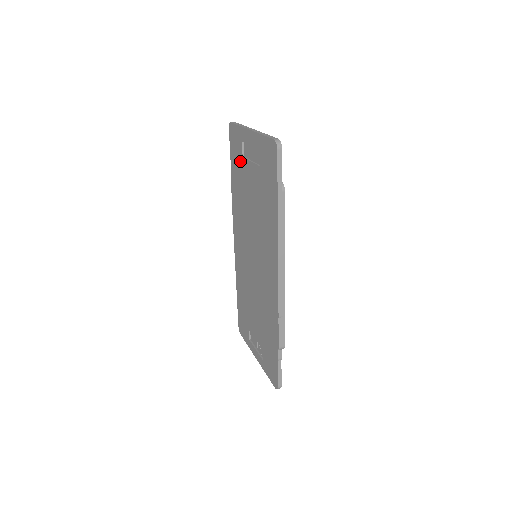
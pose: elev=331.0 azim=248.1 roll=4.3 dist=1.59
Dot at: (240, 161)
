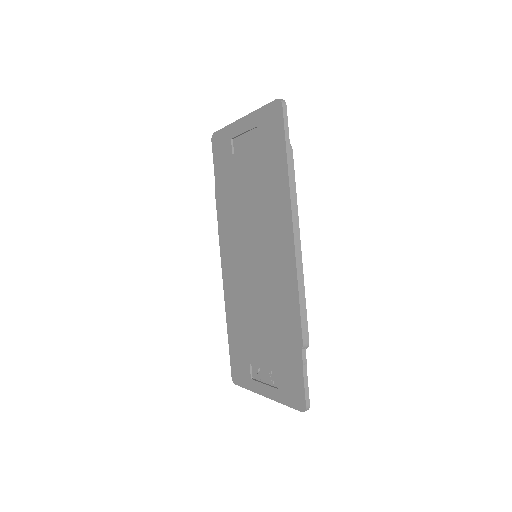
Dot at: (229, 162)
